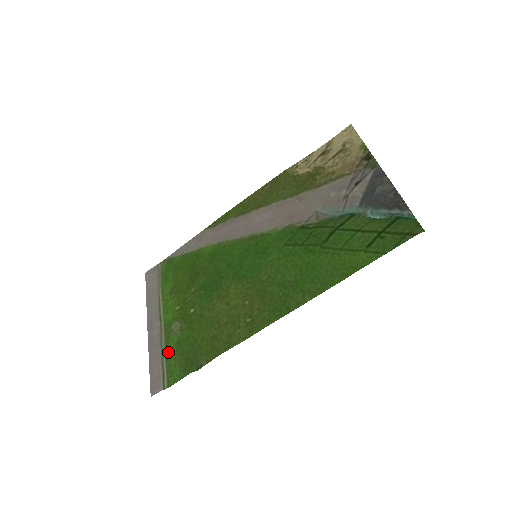
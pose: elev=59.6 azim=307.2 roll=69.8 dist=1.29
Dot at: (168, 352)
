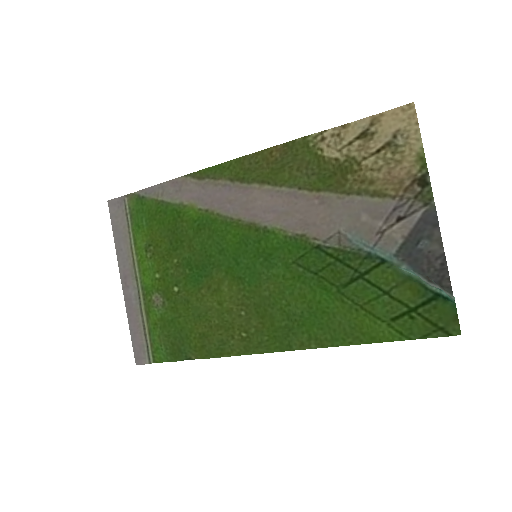
Dot at: (150, 324)
